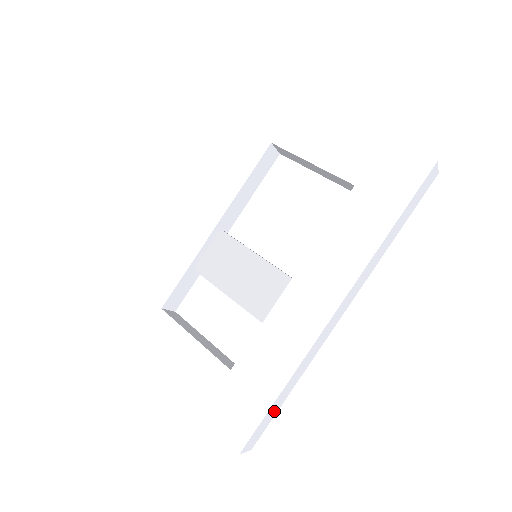
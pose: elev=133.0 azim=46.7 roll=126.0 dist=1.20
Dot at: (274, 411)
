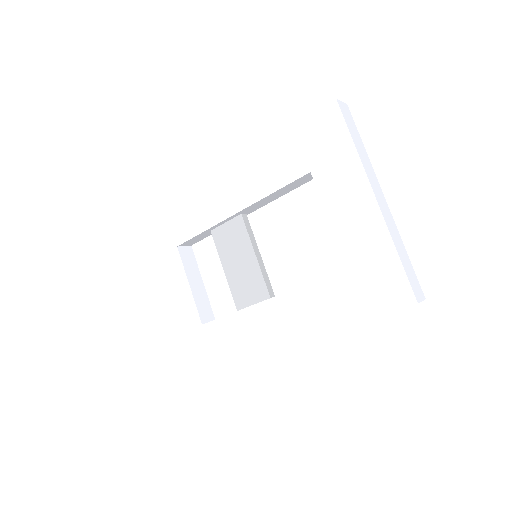
Dot at: occluded
